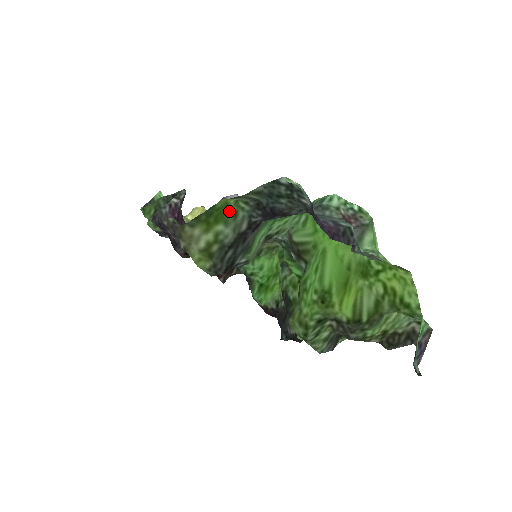
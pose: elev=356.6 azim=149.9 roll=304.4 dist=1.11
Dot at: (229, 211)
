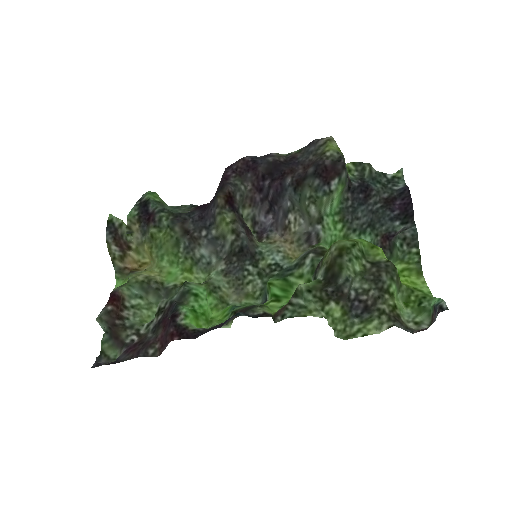
Dot at: occluded
